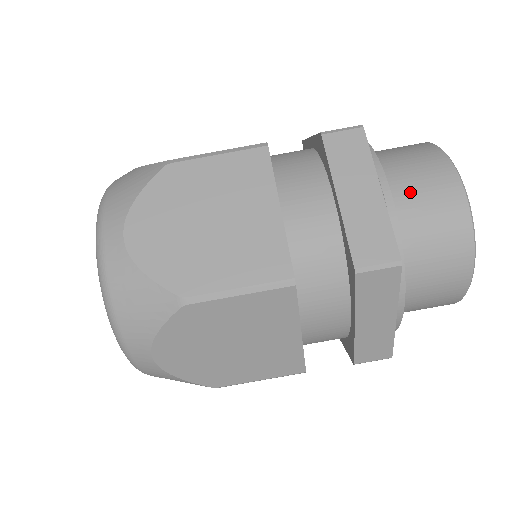
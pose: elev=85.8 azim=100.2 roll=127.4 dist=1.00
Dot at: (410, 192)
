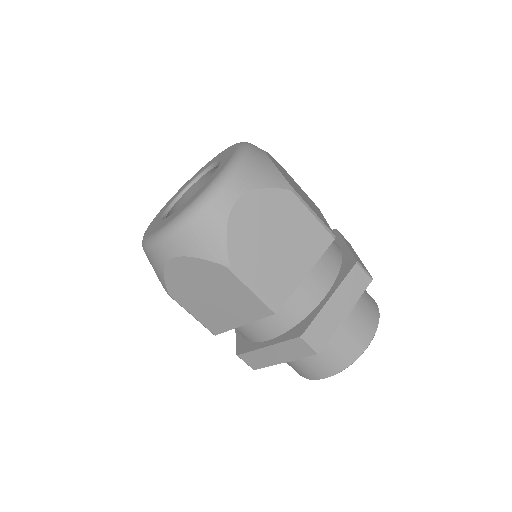
Dot at: (305, 360)
